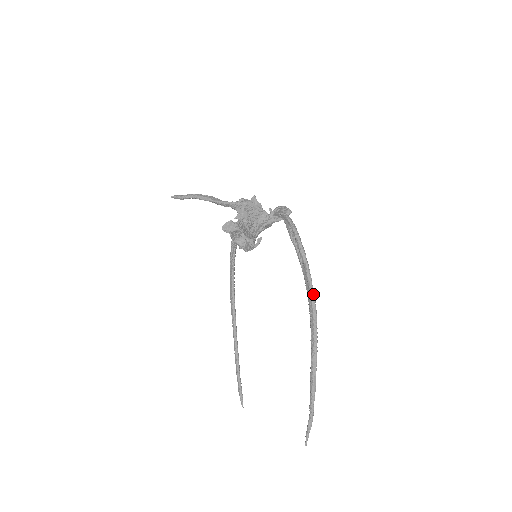
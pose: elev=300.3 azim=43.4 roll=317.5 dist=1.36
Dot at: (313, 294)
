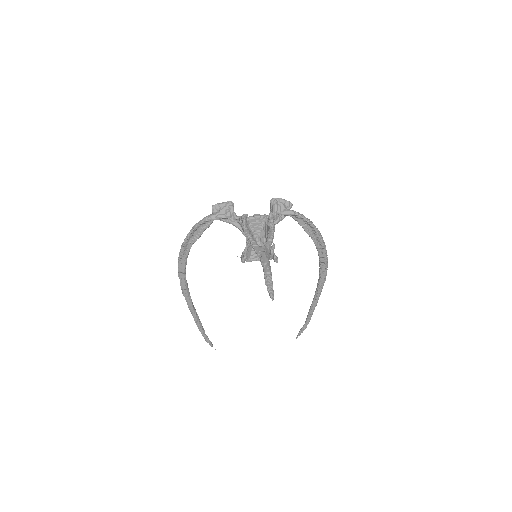
Dot at: (327, 264)
